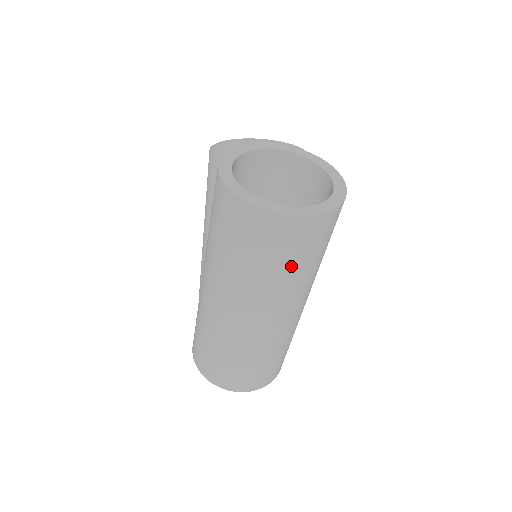
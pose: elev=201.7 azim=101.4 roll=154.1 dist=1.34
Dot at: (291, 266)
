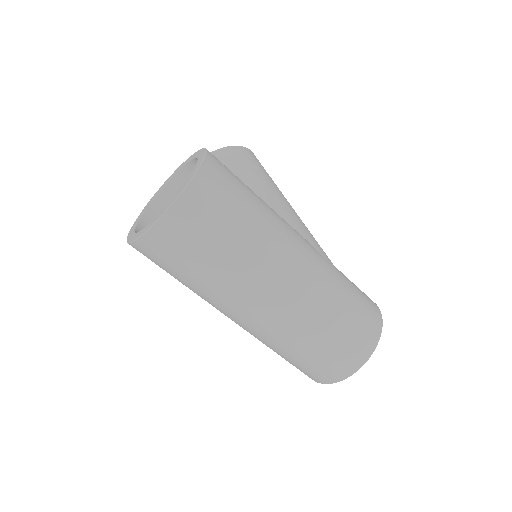
Dot at: (214, 253)
